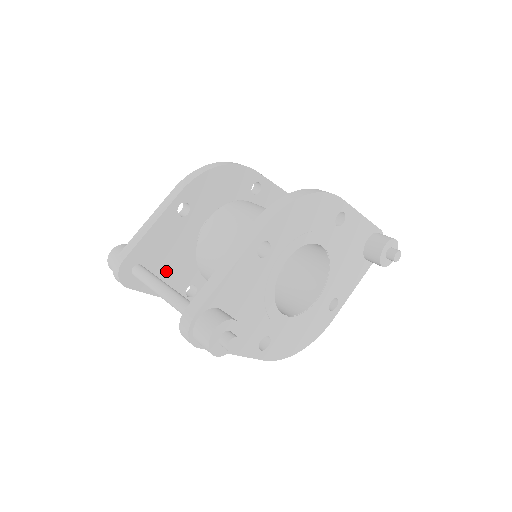
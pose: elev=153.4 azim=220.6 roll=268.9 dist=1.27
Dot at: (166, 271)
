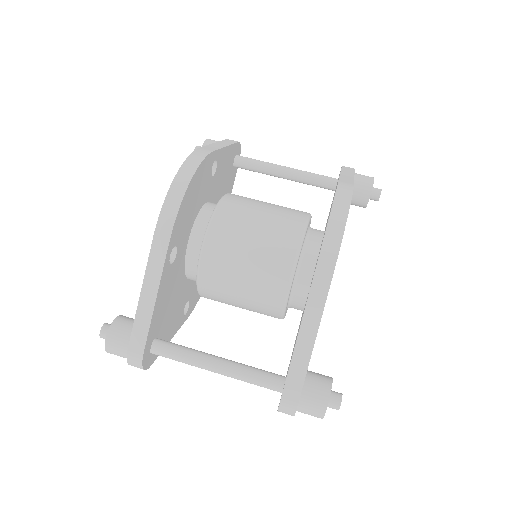
Dot at: (170, 318)
